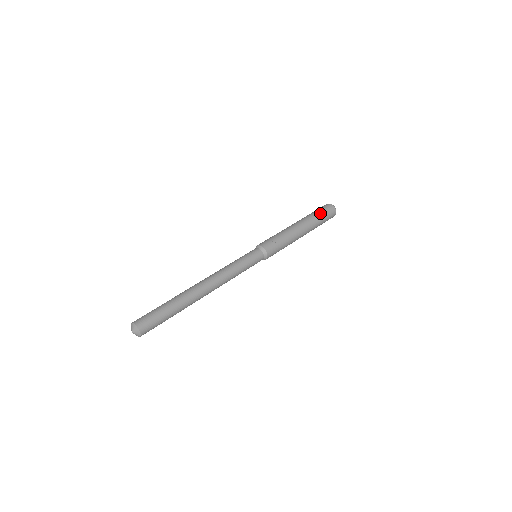
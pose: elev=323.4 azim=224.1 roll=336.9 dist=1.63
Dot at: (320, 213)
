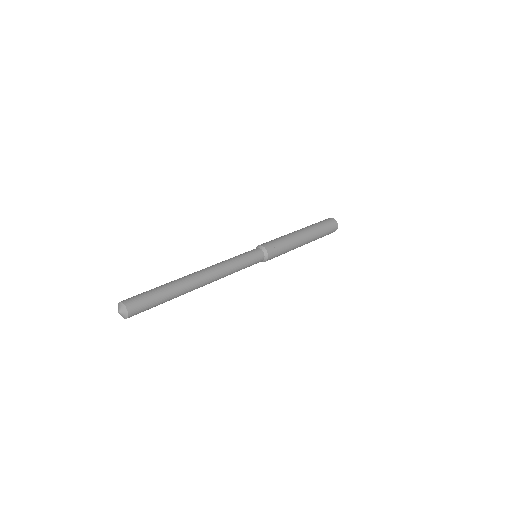
Dot at: (323, 225)
